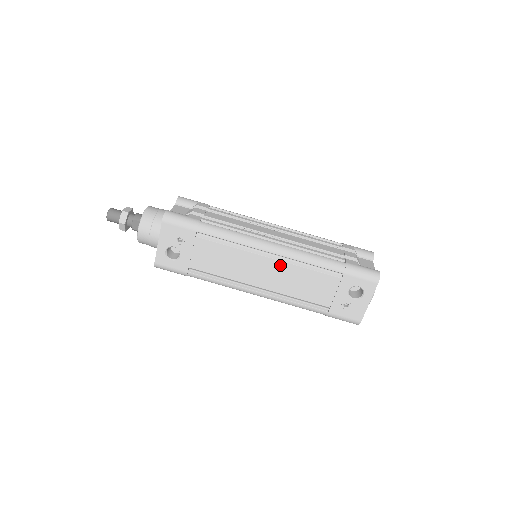
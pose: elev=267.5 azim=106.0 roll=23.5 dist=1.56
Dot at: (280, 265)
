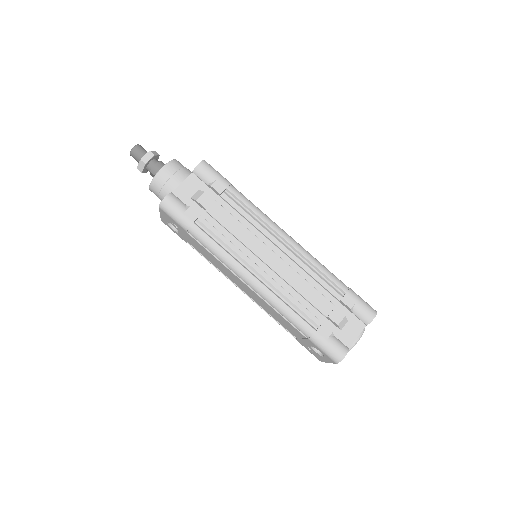
Dot at: (256, 295)
